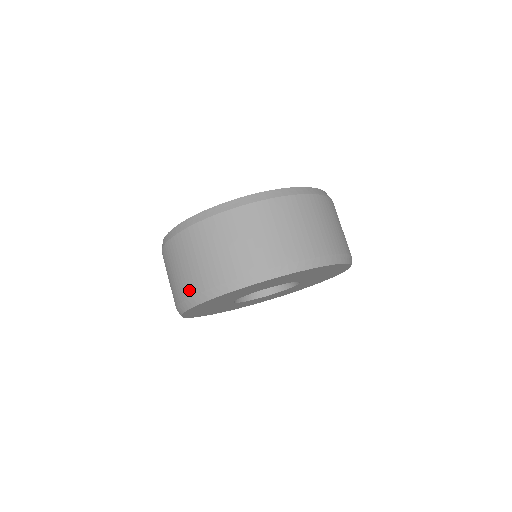
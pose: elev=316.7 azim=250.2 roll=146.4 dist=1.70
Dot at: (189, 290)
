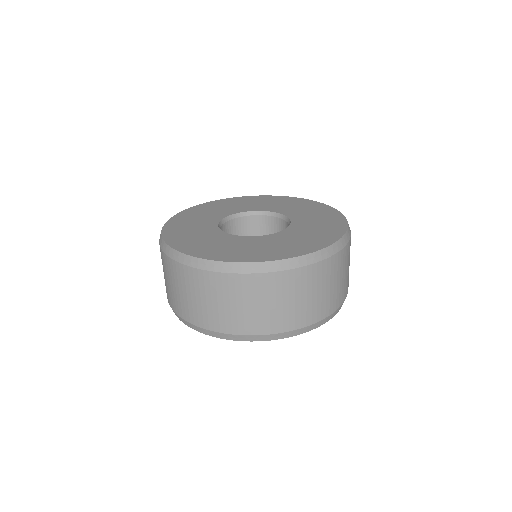
Dot at: (174, 307)
